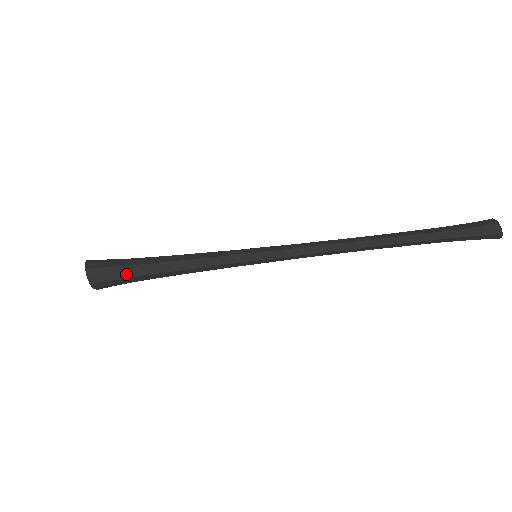
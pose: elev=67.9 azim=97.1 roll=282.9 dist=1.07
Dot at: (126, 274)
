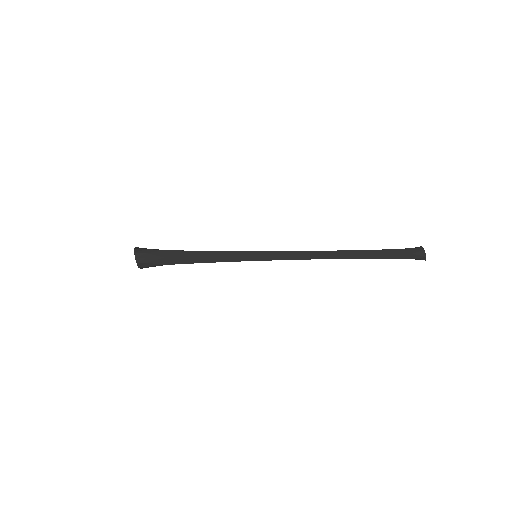
Dot at: (164, 263)
